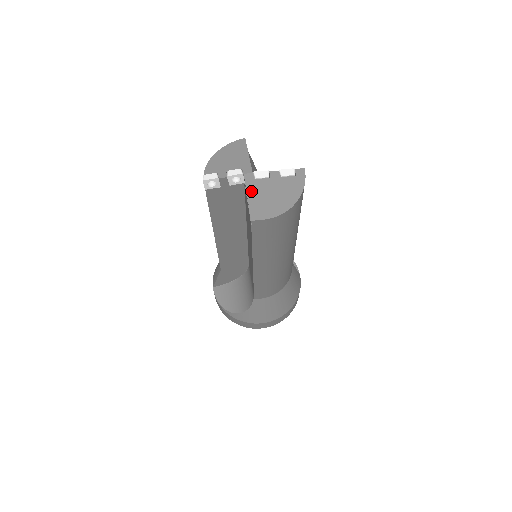
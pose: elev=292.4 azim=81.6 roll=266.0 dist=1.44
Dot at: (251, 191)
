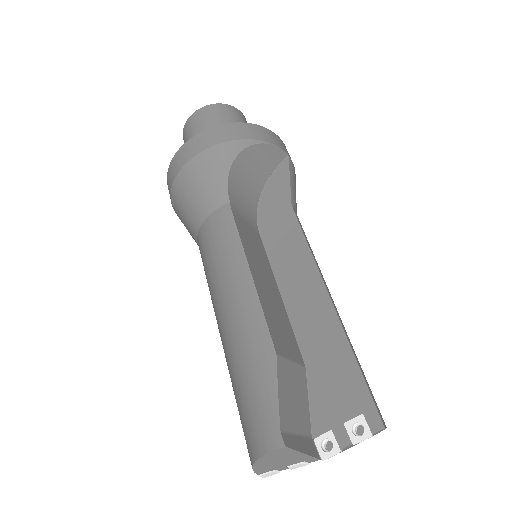
Dot at: occluded
